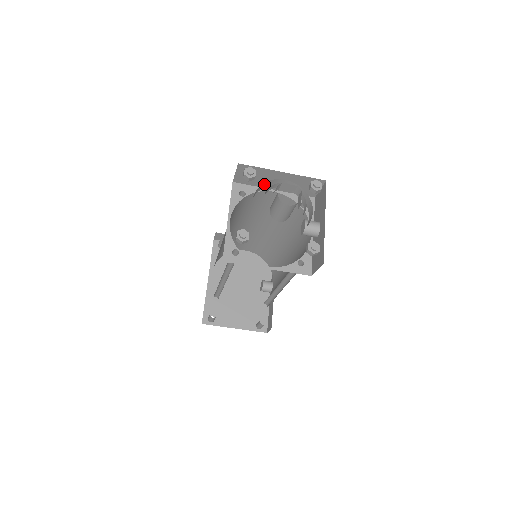
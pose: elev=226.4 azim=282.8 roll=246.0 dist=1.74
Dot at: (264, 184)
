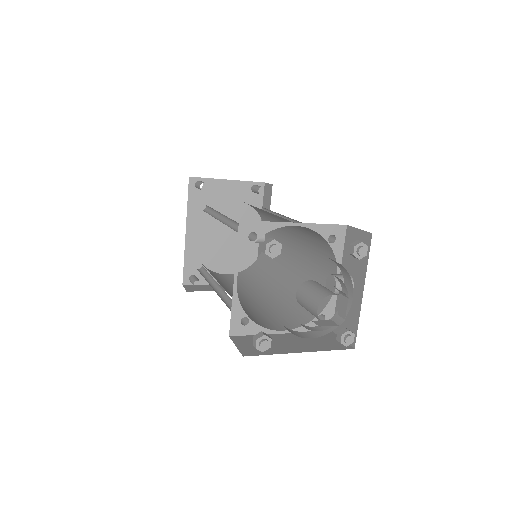
Dot at: occluded
